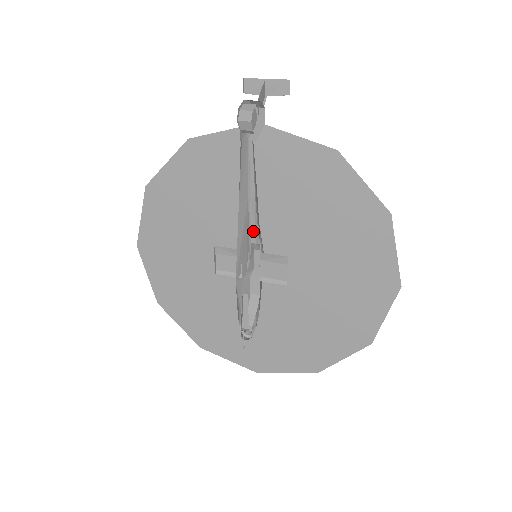
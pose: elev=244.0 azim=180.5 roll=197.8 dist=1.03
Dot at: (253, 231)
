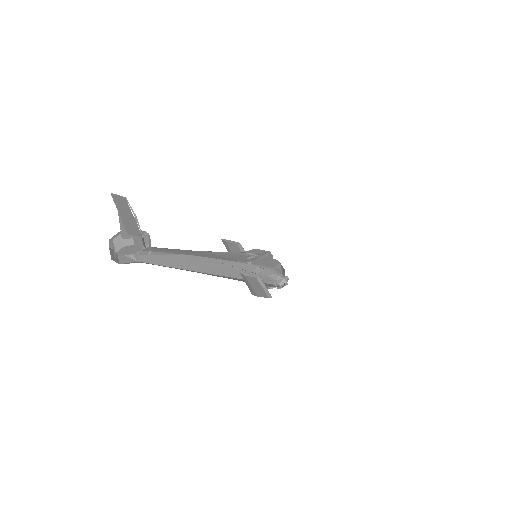
Dot at: (233, 253)
